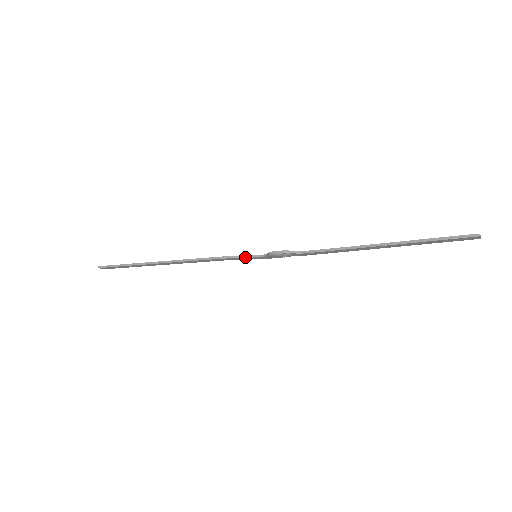
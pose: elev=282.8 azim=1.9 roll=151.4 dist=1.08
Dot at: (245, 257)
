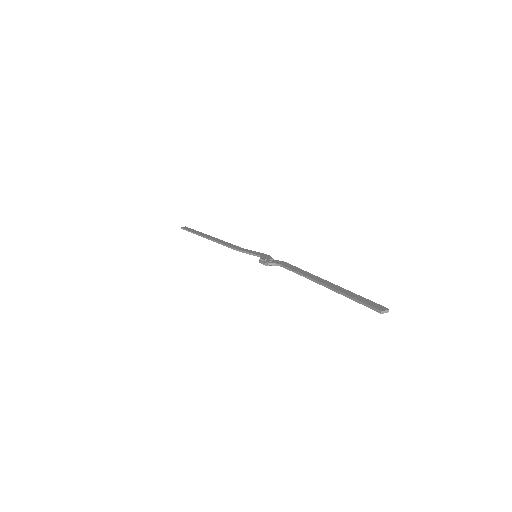
Dot at: (250, 254)
